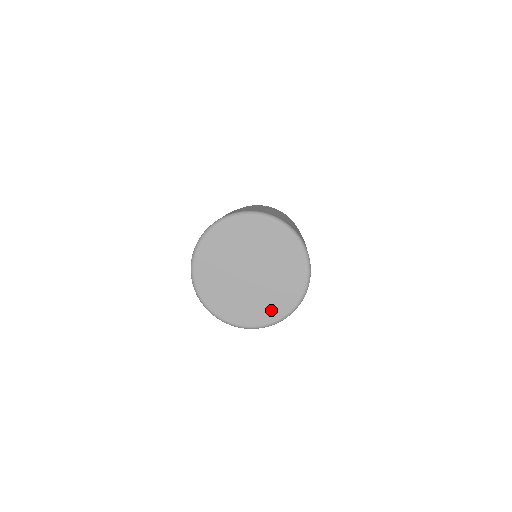
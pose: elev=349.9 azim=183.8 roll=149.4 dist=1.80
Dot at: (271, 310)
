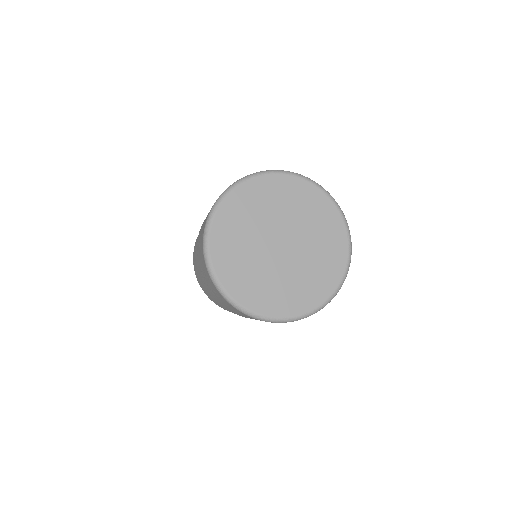
Dot at: (332, 265)
